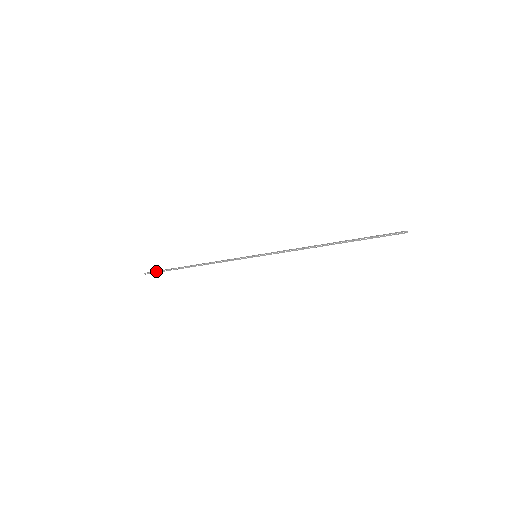
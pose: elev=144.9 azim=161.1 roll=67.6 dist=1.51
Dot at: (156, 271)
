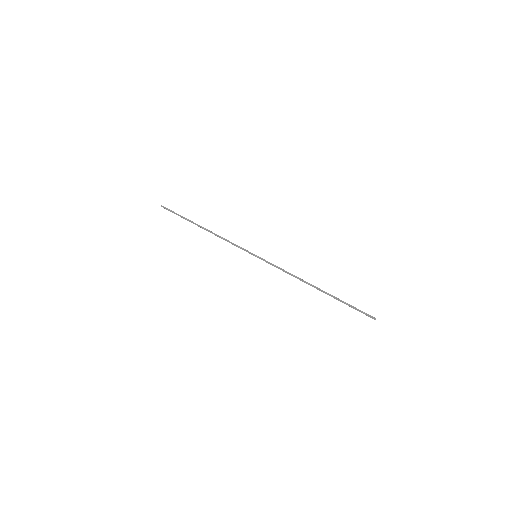
Dot at: (171, 211)
